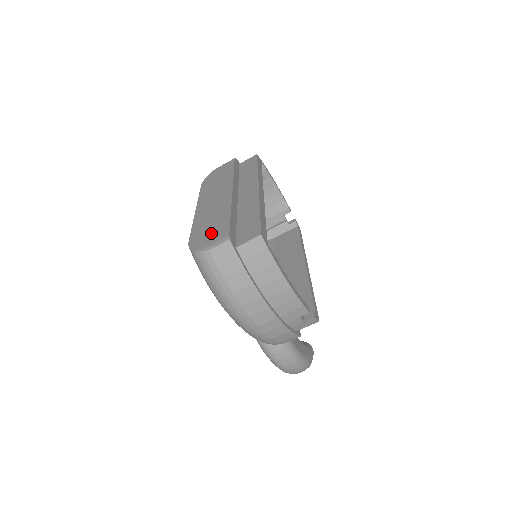
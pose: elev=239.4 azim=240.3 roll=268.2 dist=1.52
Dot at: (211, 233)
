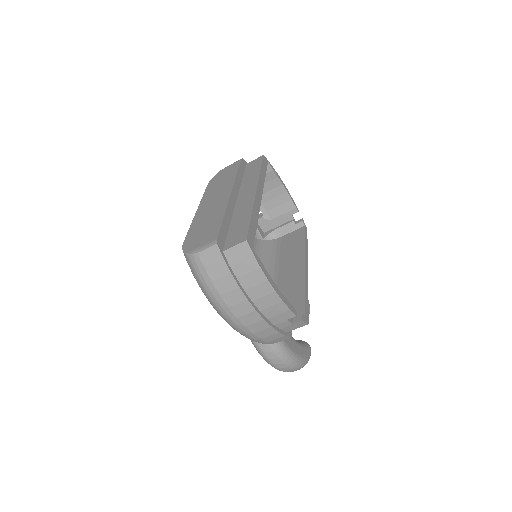
Dot at: (203, 236)
